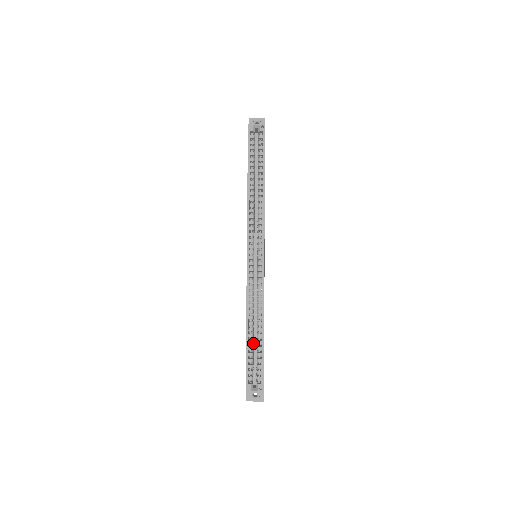
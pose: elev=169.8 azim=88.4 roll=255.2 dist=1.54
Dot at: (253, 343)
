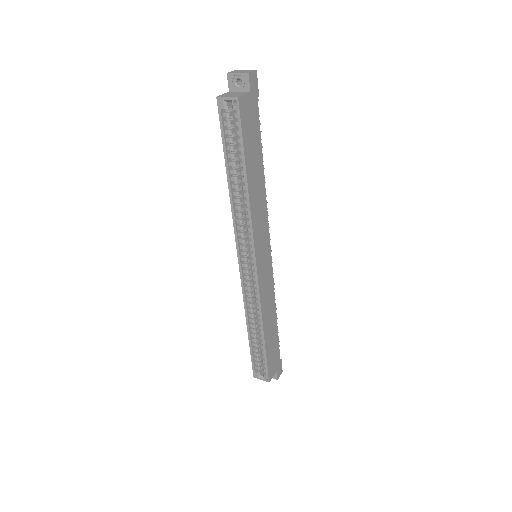
Dot at: (258, 339)
